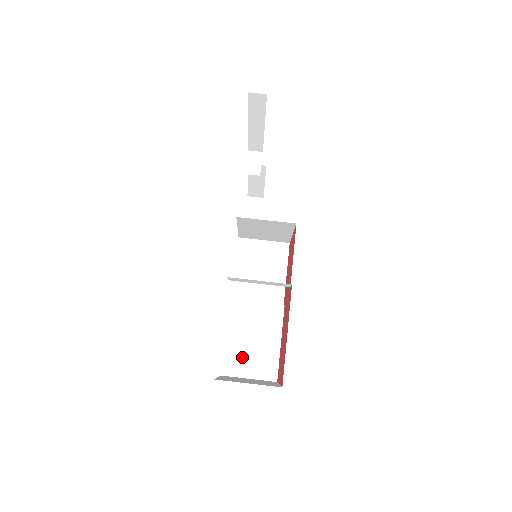
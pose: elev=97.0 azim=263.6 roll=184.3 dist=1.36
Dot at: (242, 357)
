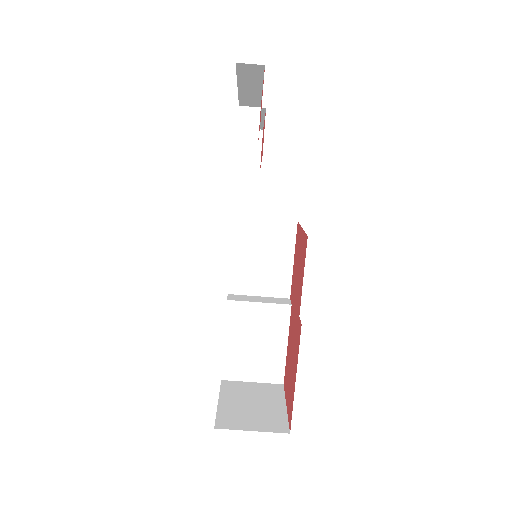
Dot at: (244, 361)
